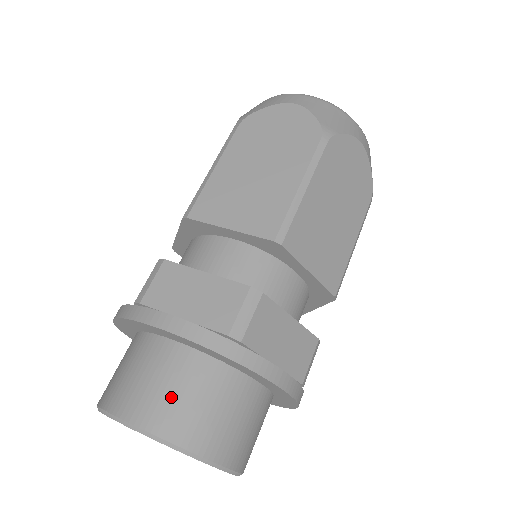
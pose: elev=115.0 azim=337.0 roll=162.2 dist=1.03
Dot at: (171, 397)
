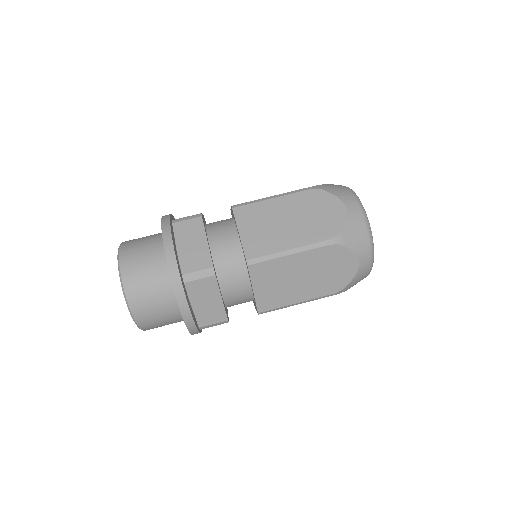
Dot at: (141, 272)
